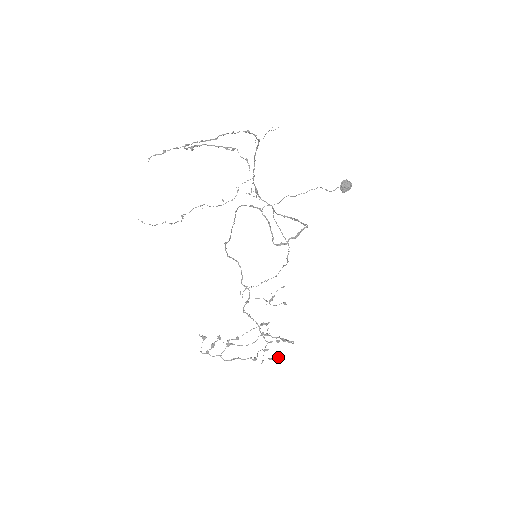
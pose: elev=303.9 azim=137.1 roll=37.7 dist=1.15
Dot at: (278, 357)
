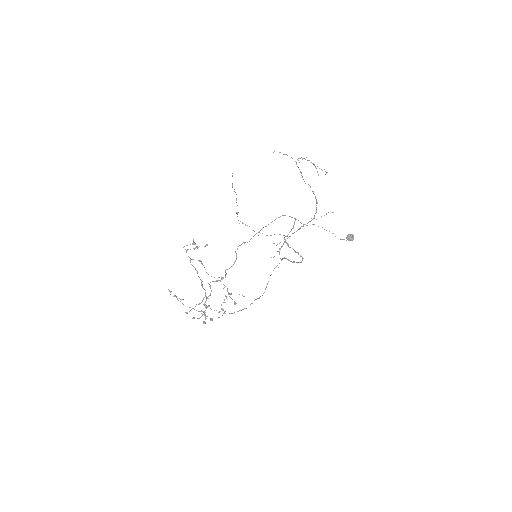
Dot at: occluded
